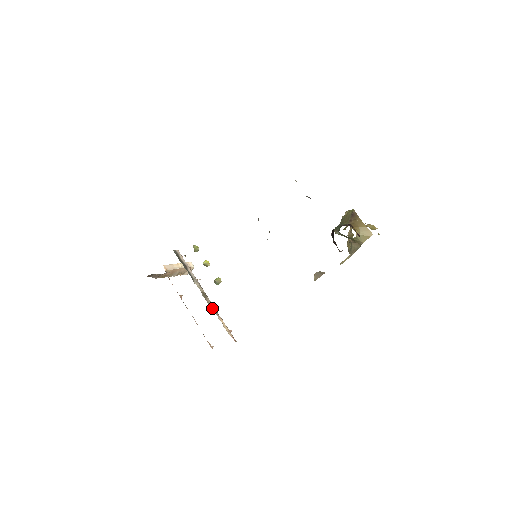
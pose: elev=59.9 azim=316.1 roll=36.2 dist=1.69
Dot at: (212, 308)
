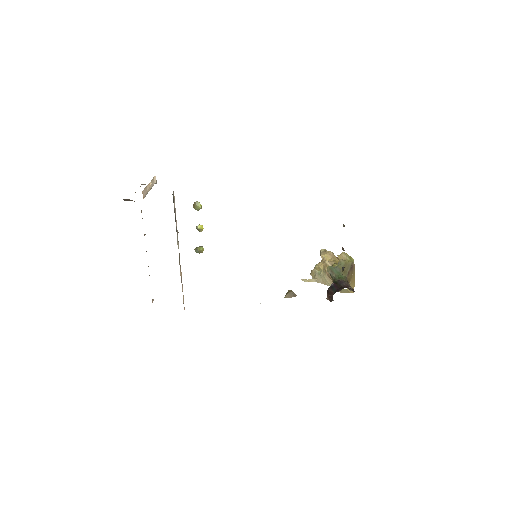
Dot at: (181, 276)
